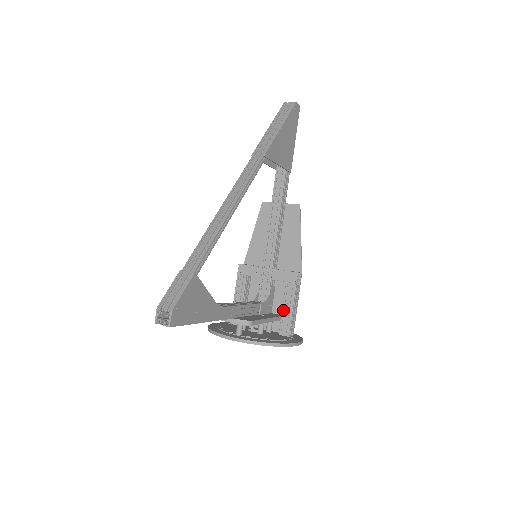
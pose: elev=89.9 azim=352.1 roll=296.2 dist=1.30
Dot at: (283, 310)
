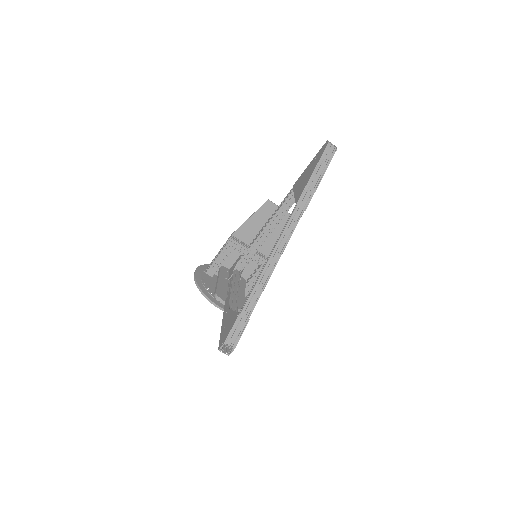
Dot at: (250, 281)
